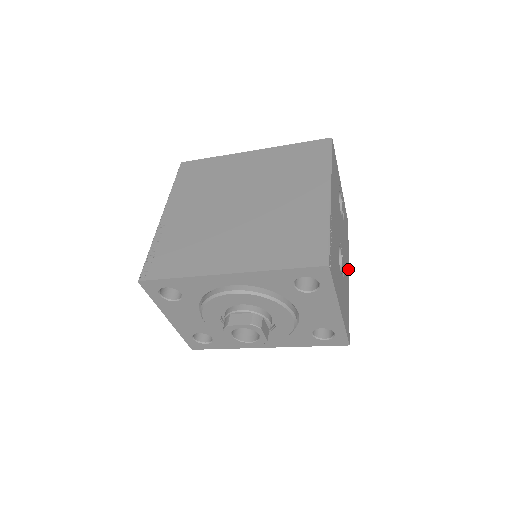
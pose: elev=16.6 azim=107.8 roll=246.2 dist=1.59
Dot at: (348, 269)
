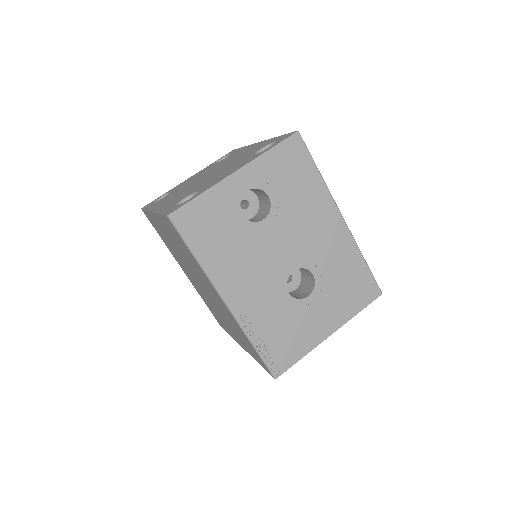
Dot at: (335, 211)
